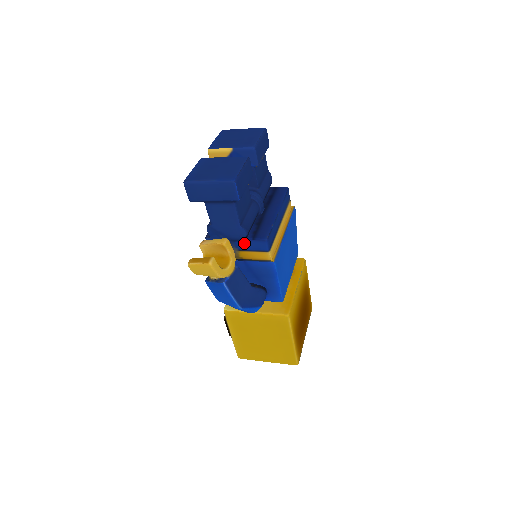
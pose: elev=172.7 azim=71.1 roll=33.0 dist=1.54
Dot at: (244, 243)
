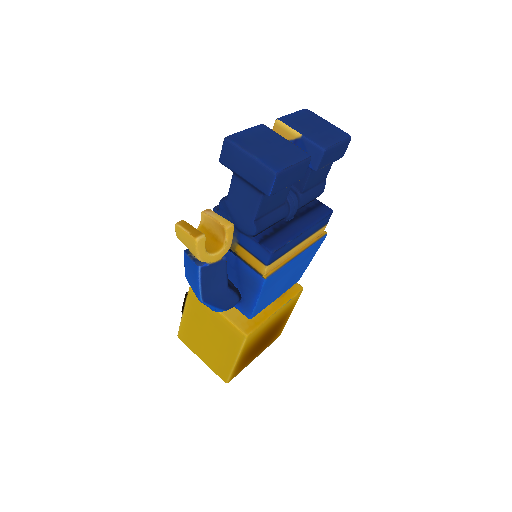
Dot at: (248, 240)
